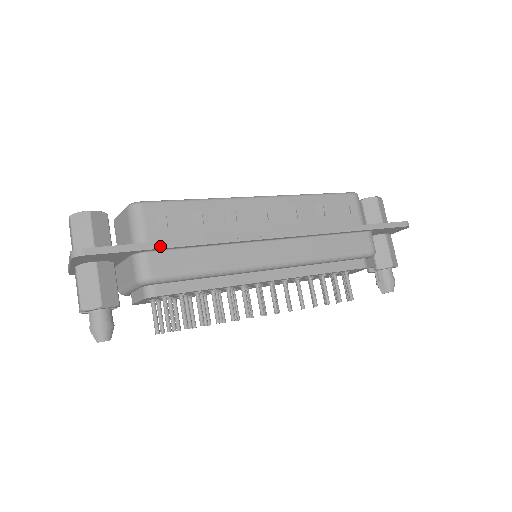
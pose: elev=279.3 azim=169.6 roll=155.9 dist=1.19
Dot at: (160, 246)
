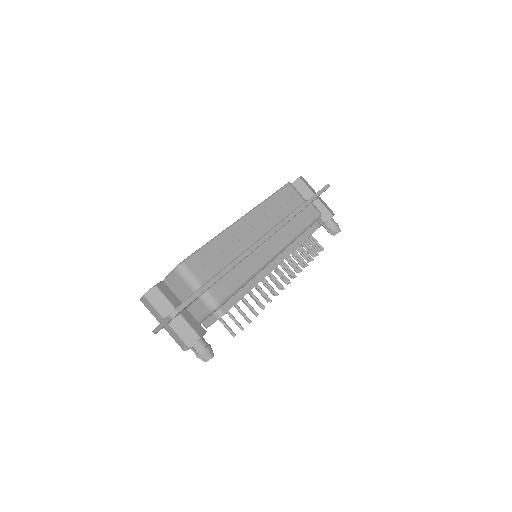
Dot at: (213, 282)
